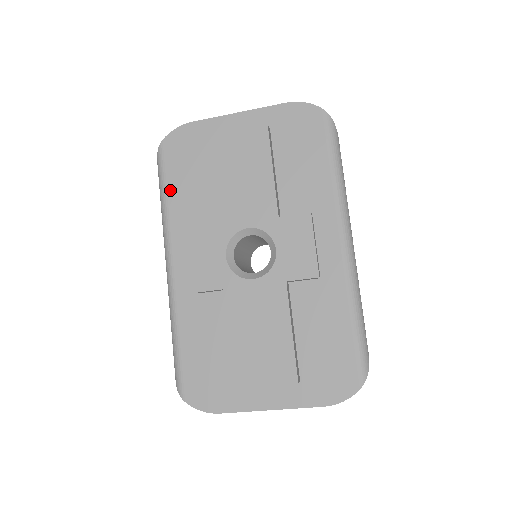
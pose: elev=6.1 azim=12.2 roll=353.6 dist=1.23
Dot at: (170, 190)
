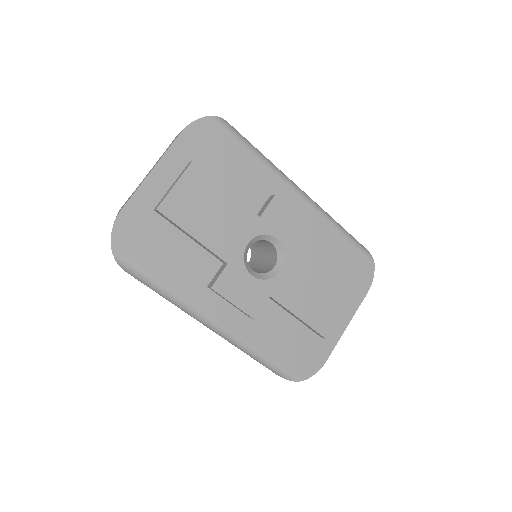
Dot at: (160, 276)
